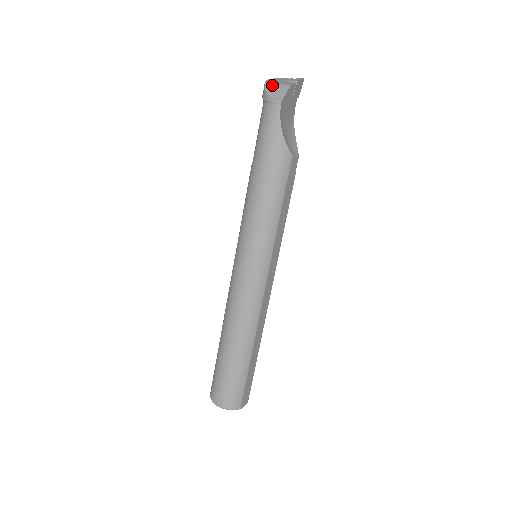
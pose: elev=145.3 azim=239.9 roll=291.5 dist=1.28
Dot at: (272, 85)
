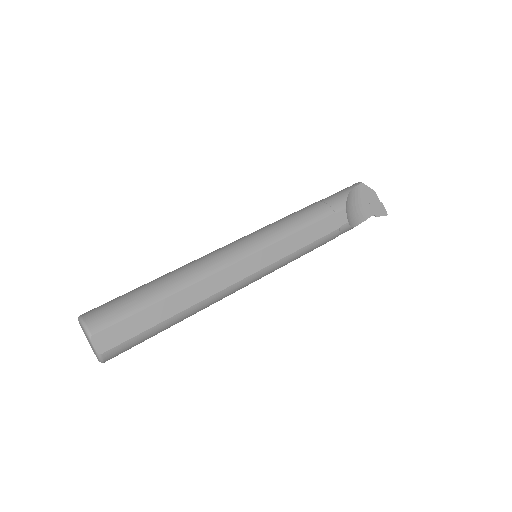
Dot at: occluded
